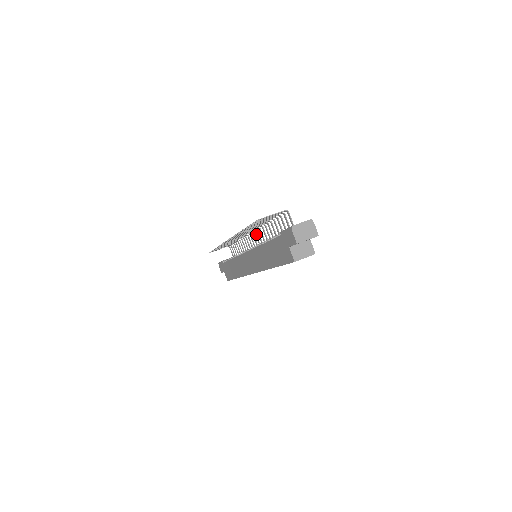
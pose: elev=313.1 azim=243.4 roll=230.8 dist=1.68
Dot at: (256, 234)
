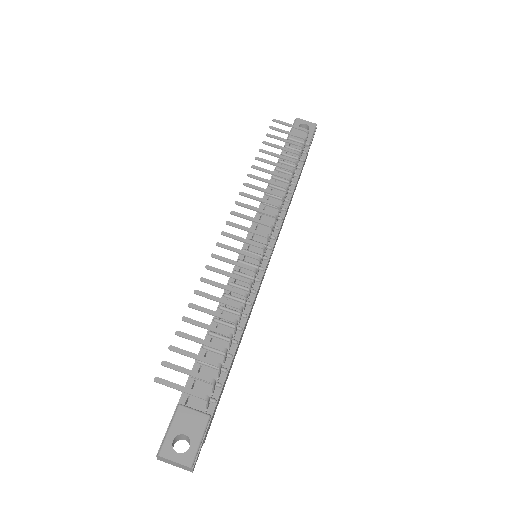
Dot at: (263, 253)
